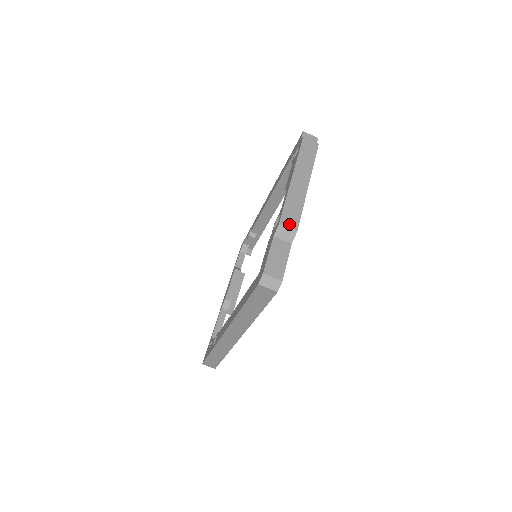
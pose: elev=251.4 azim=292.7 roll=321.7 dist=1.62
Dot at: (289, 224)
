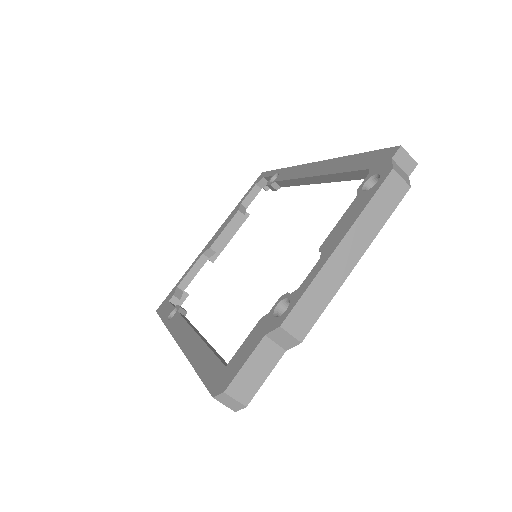
Dot at: (294, 330)
